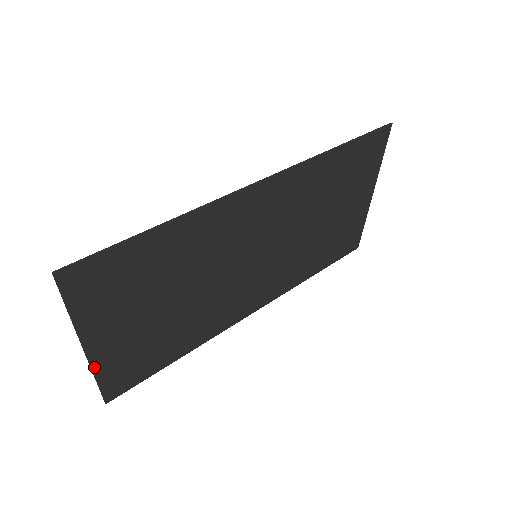
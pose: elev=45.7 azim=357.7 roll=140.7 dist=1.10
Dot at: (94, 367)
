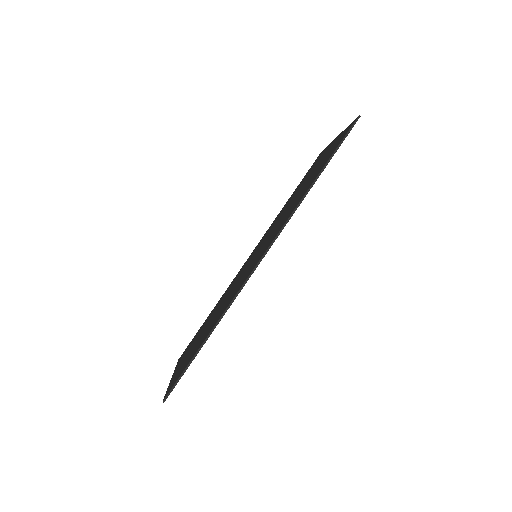
Dot at: occluded
